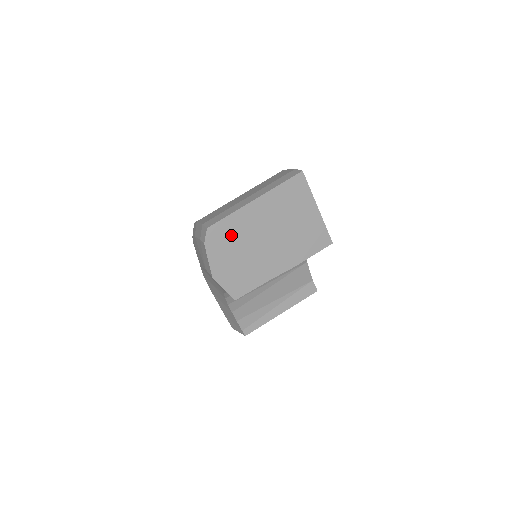
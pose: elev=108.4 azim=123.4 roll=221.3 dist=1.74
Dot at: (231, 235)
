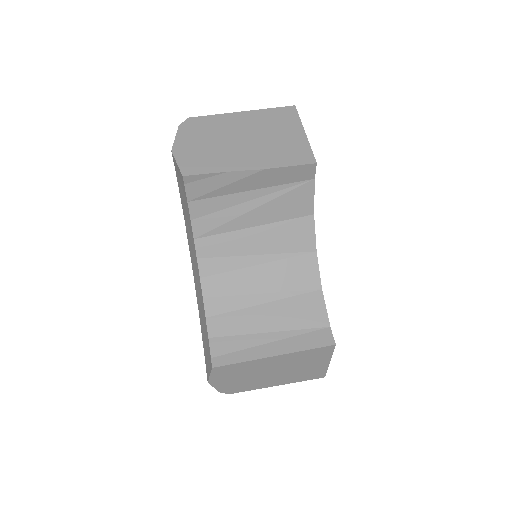
Dot at: (207, 128)
